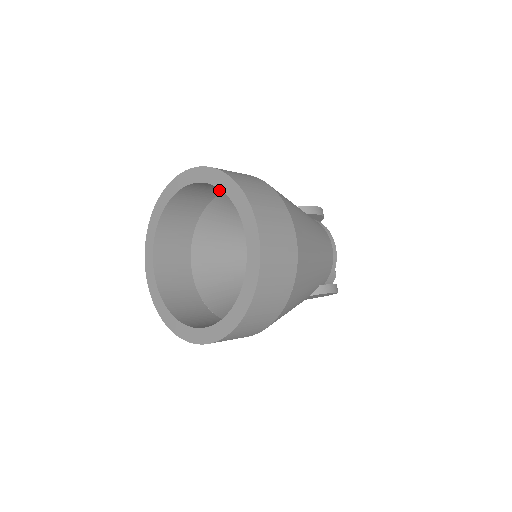
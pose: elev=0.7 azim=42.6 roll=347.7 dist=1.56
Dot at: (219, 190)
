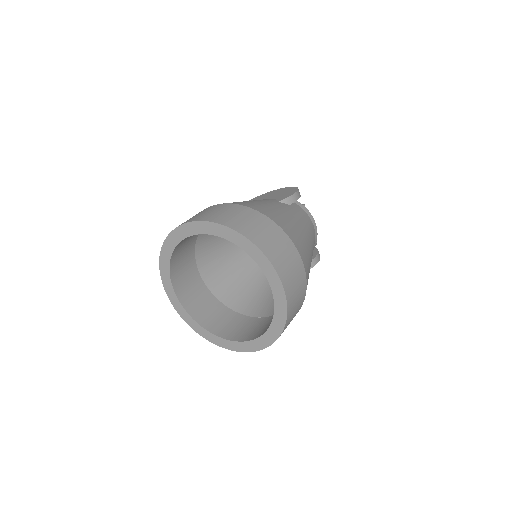
Dot at: occluded
